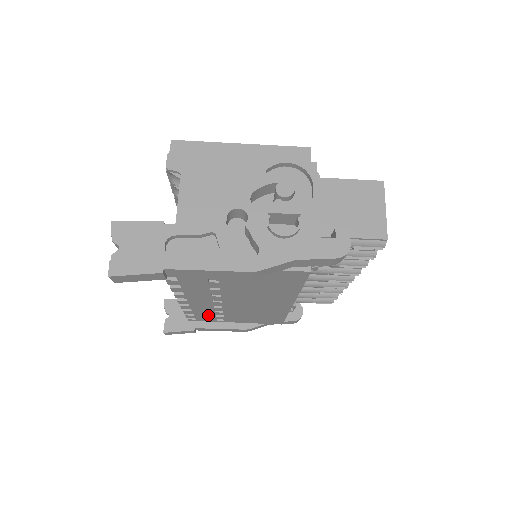
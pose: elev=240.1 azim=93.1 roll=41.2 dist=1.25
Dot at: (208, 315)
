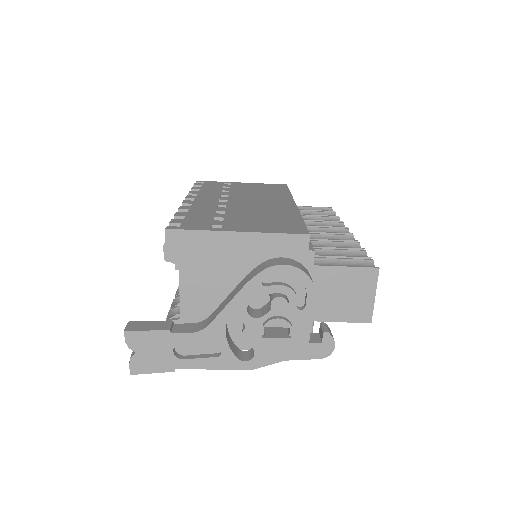
Dot at: occluded
